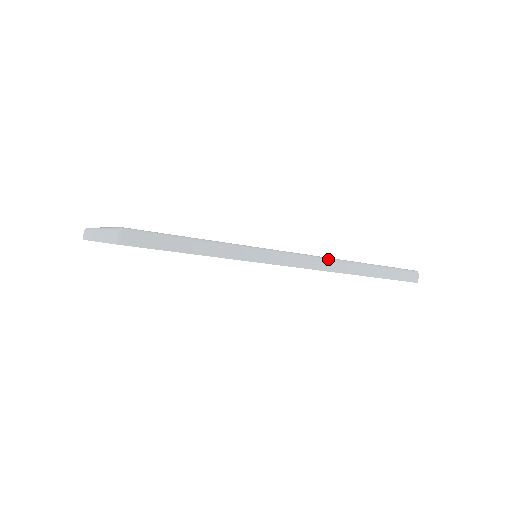
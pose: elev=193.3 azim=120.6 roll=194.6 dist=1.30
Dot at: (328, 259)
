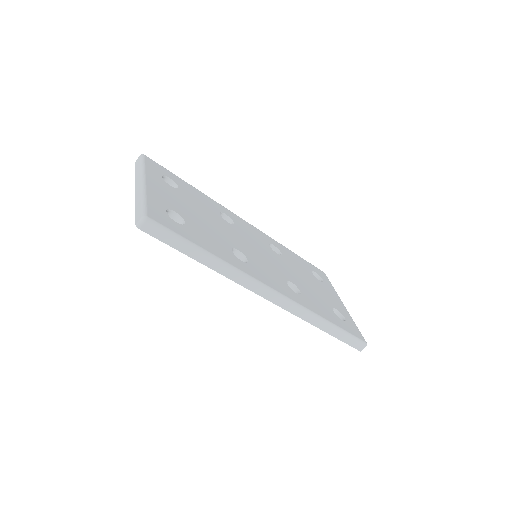
Dot at: (297, 305)
